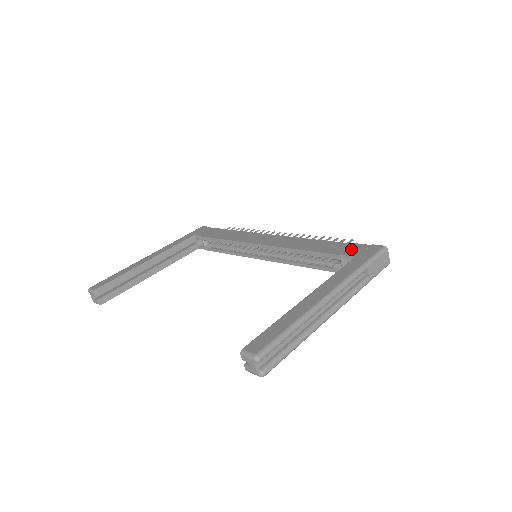
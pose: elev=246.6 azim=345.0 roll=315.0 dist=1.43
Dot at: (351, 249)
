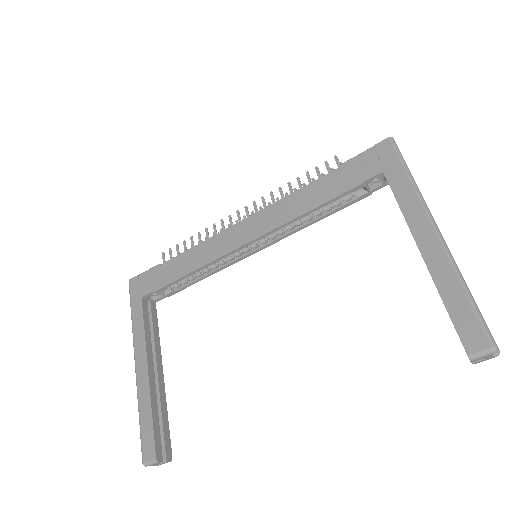
Dot at: (362, 168)
